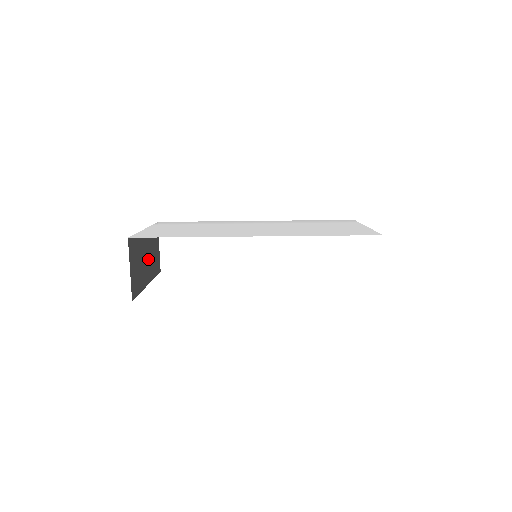
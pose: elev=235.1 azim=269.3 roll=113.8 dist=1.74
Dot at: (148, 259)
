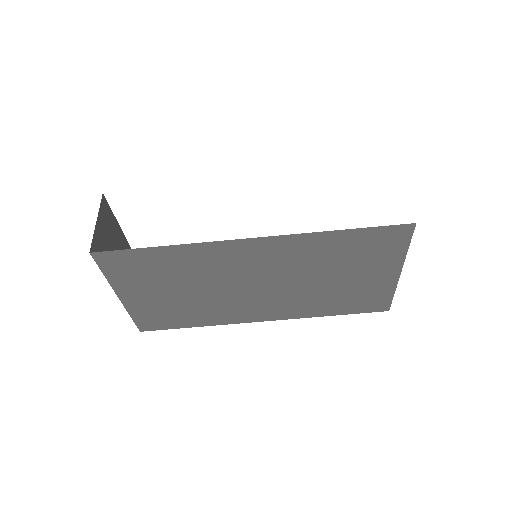
Dot at: occluded
